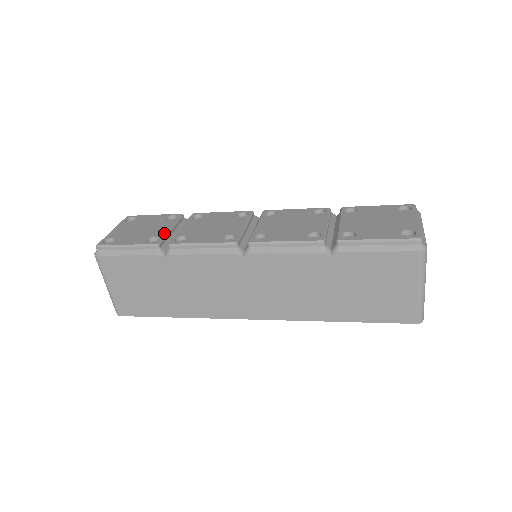
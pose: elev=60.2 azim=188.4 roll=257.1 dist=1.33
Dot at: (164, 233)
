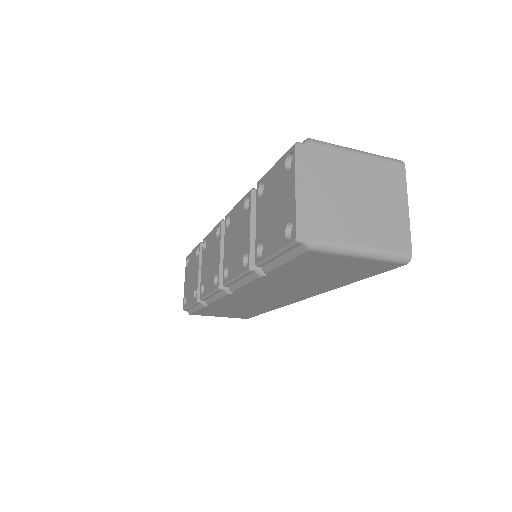
Dot at: (197, 282)
